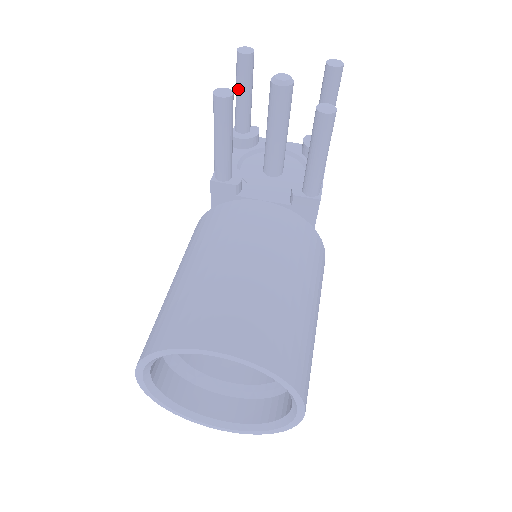
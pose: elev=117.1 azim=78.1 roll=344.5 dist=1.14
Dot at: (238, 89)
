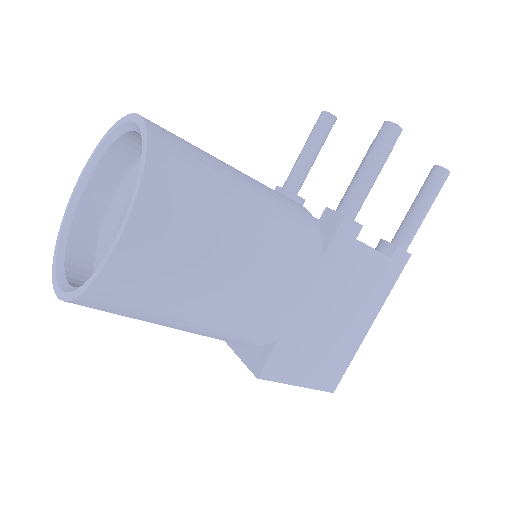
Dot at: occluded
